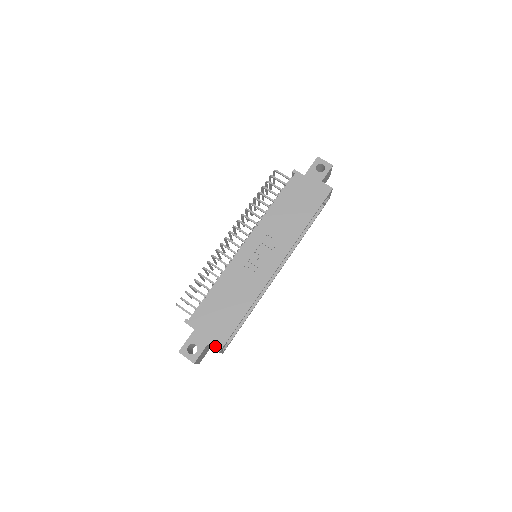
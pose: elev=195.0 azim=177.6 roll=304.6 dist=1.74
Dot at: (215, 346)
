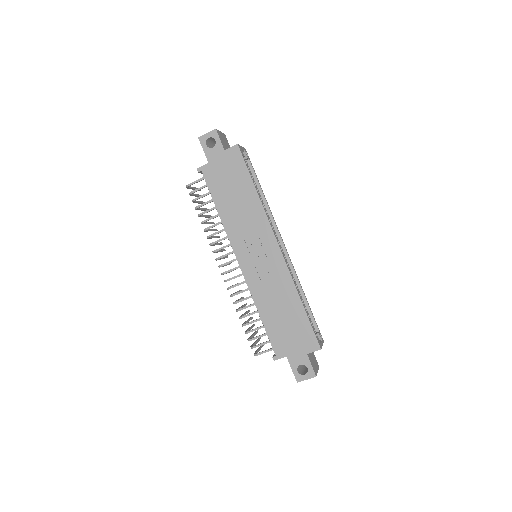
Dot at: (313, 349)
